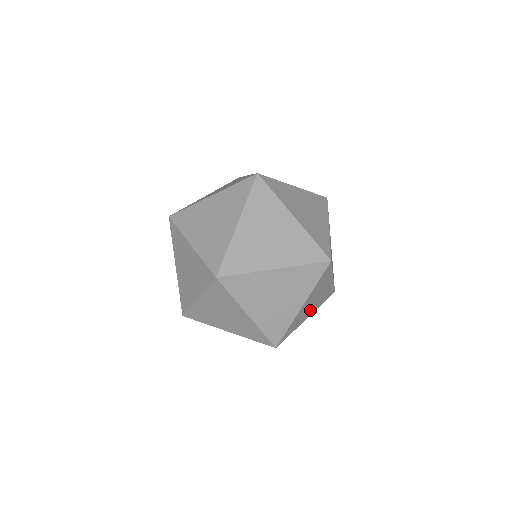
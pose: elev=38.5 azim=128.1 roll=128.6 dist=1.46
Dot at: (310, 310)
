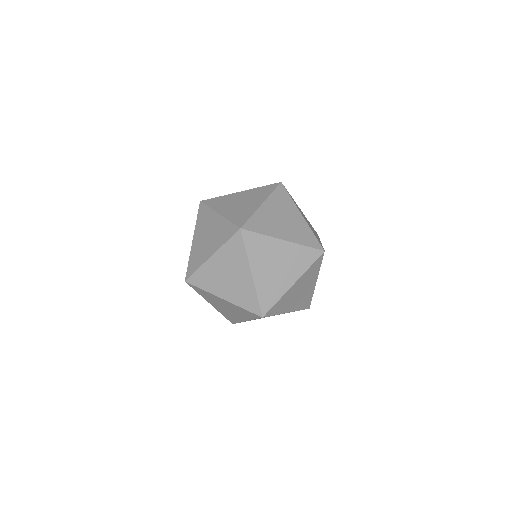
Dot at: (286, 276)
